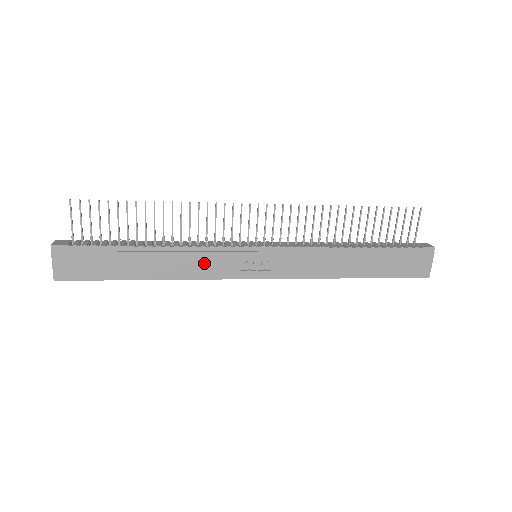
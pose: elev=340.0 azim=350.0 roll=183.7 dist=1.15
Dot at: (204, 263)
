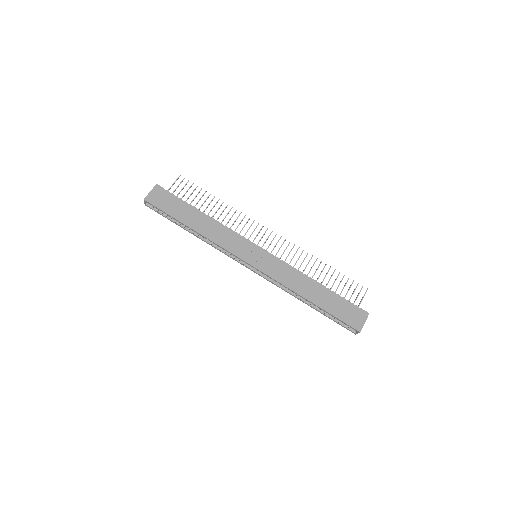
Dot at: (226, 238)
